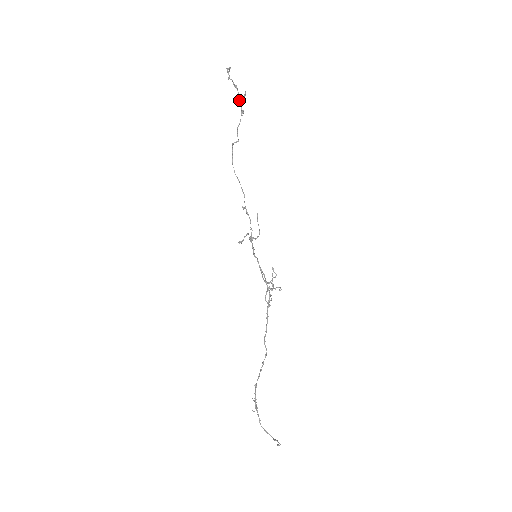
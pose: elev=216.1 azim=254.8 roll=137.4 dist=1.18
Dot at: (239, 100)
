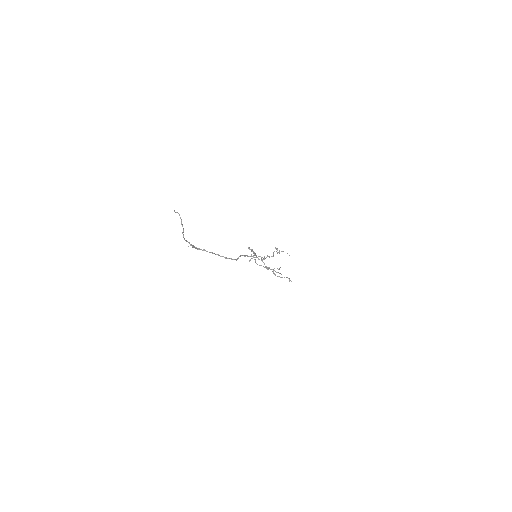
Dot at: occluded
